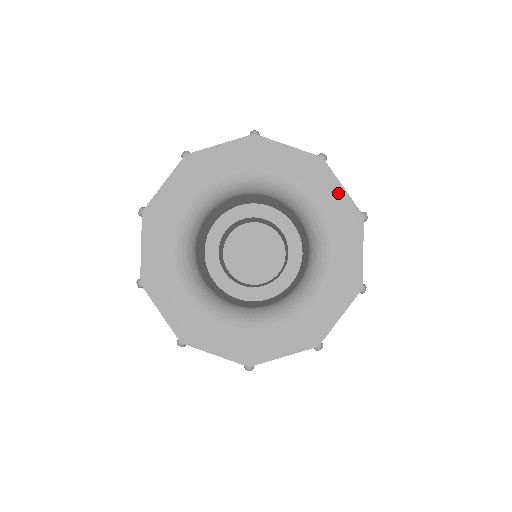
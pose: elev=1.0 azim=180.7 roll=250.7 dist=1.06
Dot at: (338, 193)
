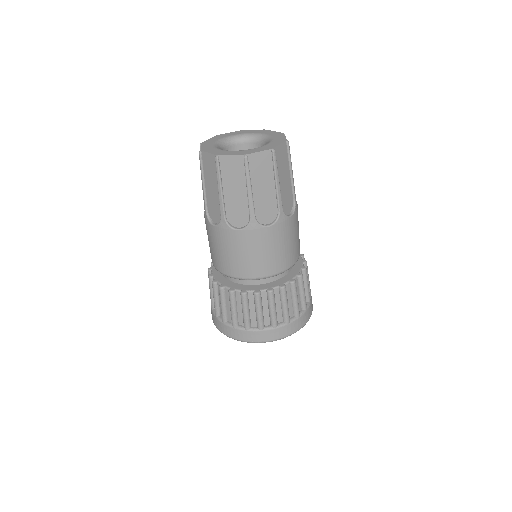
Dot at: (253, 131)
